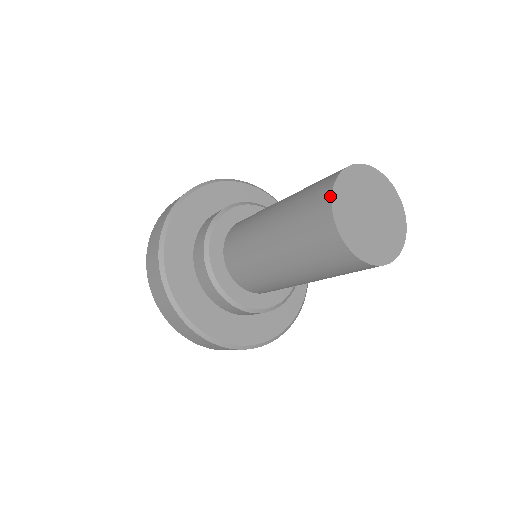
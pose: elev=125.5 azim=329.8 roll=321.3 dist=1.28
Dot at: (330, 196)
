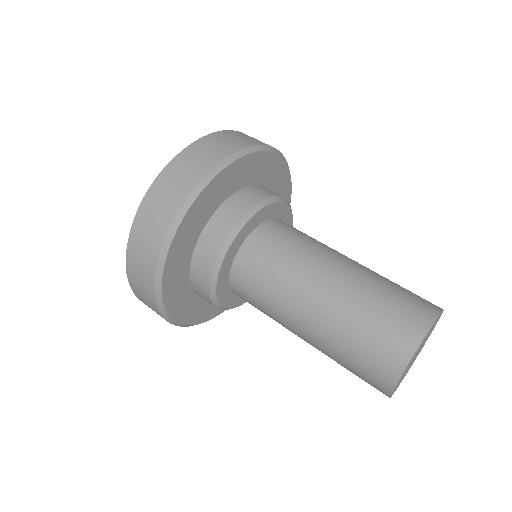
Dot at: (403, 369)
